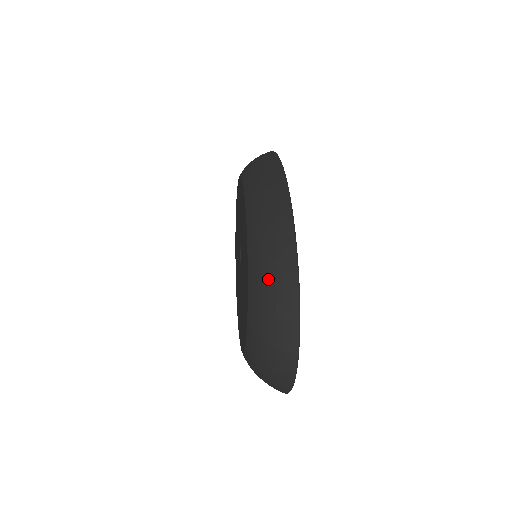
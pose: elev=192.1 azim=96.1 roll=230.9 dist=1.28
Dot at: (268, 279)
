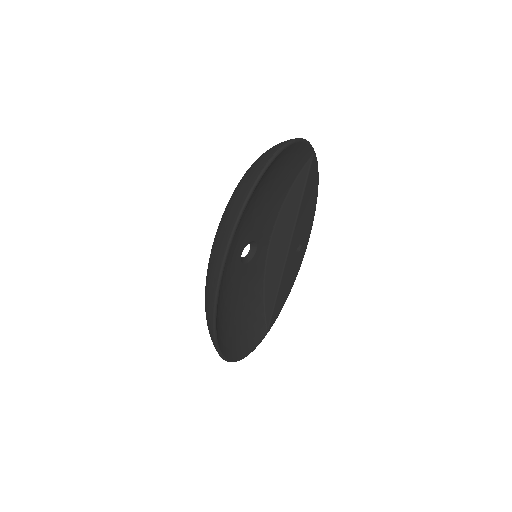
Dot at: occluded
